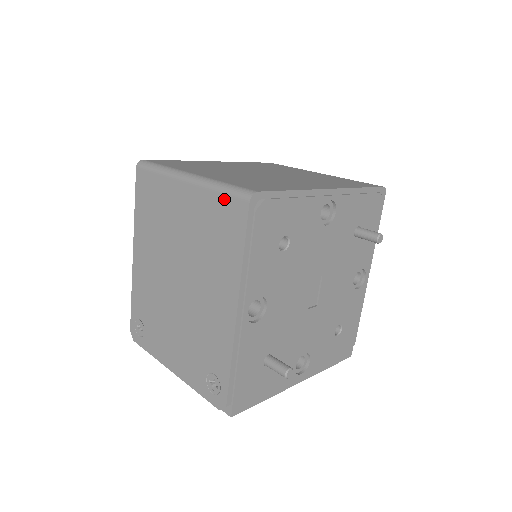
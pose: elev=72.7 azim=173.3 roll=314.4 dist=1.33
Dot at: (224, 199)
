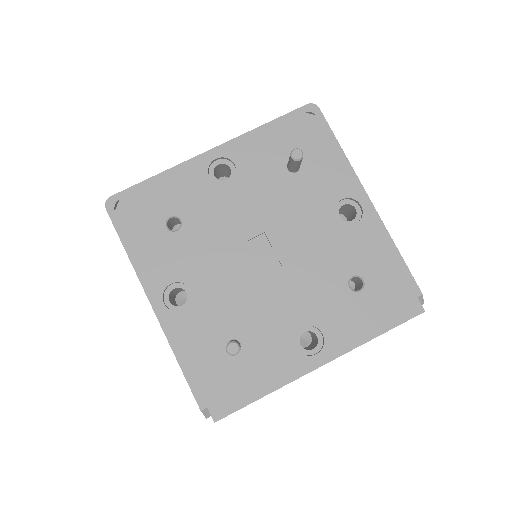
Dot at: occluded
